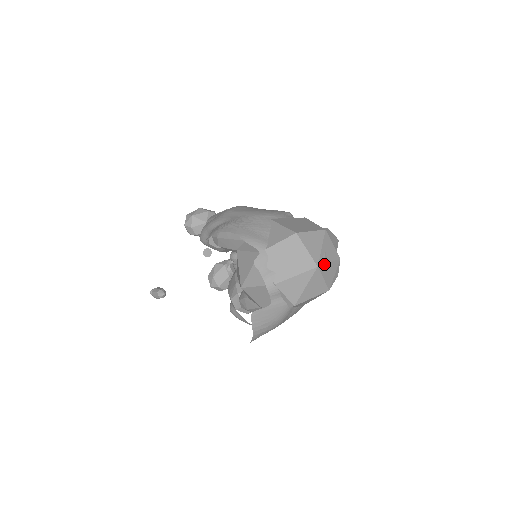
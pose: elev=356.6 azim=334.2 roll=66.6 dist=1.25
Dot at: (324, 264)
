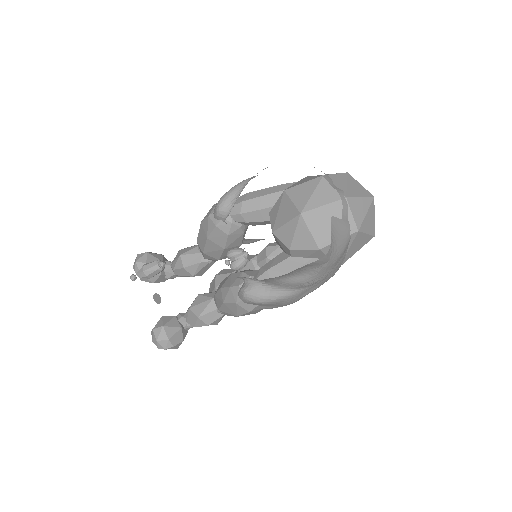
Dot at: occluded
